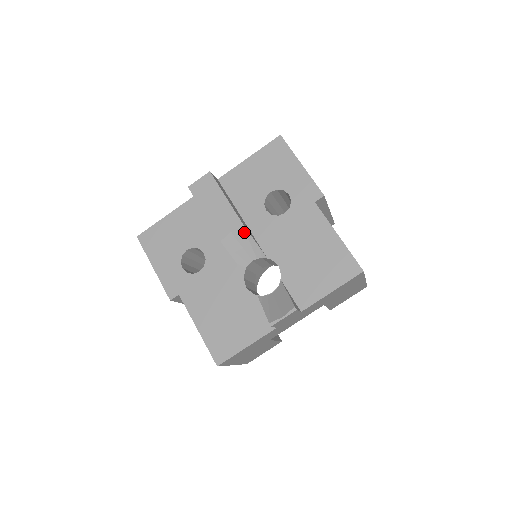
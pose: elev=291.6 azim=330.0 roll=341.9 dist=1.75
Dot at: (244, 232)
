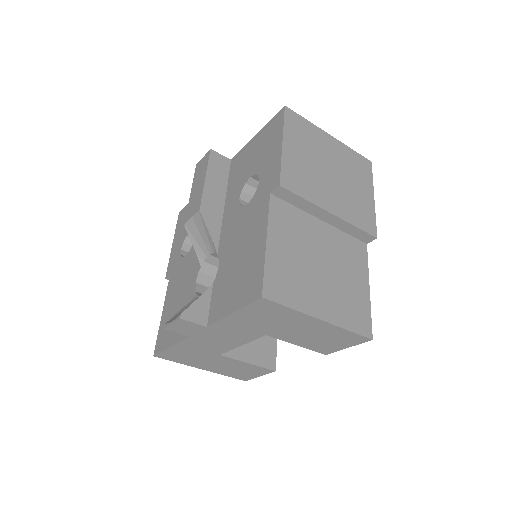
Dot at: (201, 218)
